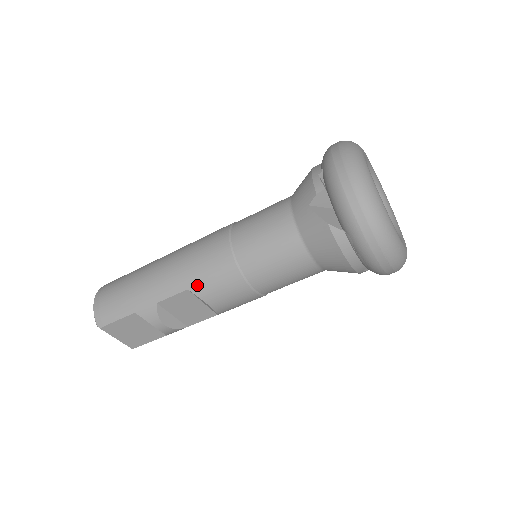
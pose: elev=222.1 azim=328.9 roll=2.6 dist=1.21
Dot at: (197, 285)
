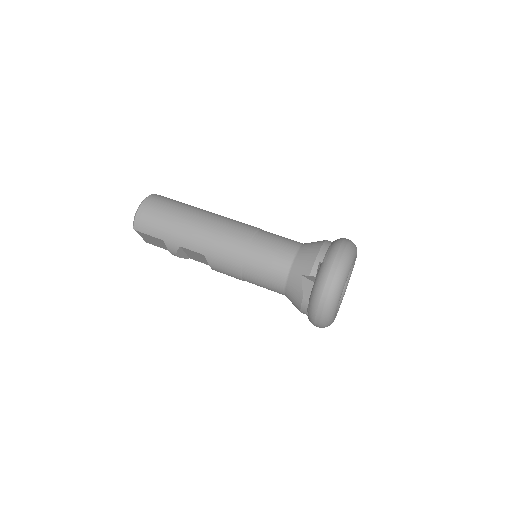
Dot at: (211, 257)
